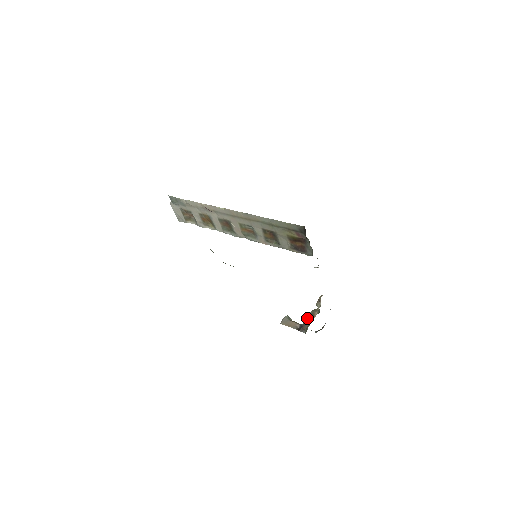
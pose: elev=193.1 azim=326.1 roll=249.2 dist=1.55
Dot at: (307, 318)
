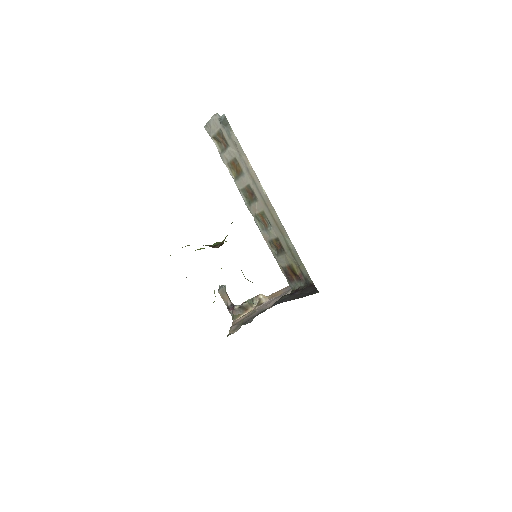
Dot at: (242, 307)
